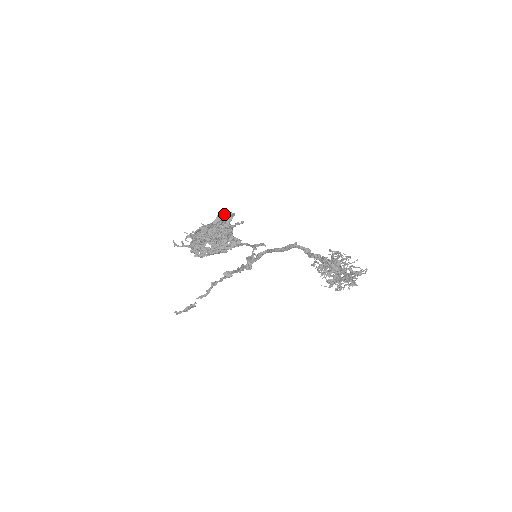
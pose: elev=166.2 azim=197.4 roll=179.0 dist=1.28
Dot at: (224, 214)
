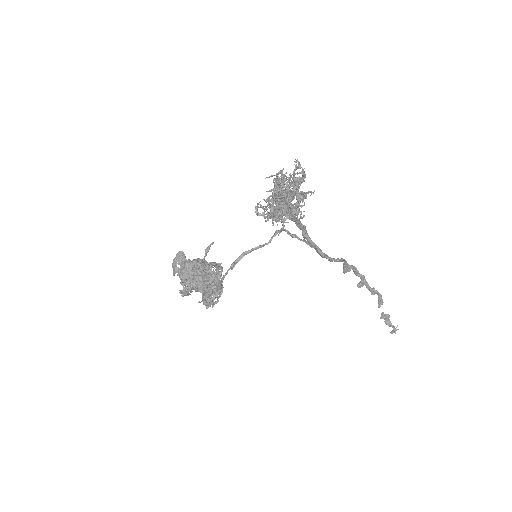
Dot at: (174, 260)
